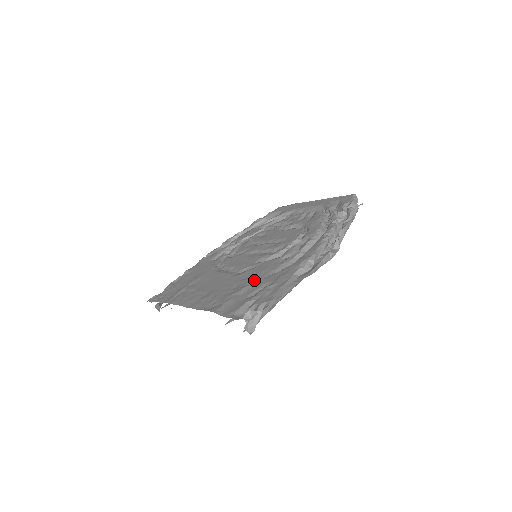
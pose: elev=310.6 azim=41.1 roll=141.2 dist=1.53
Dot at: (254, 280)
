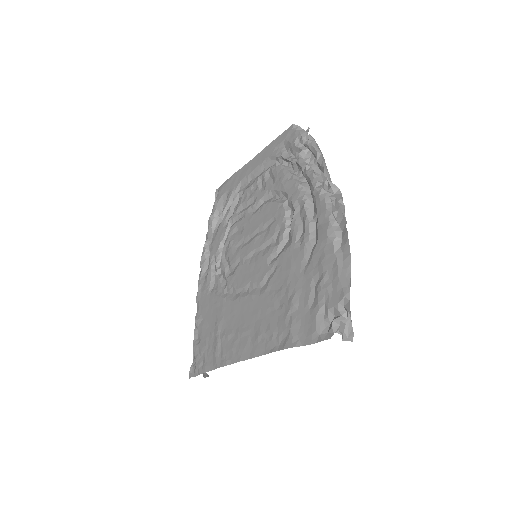
Dot at: (293, 285)
